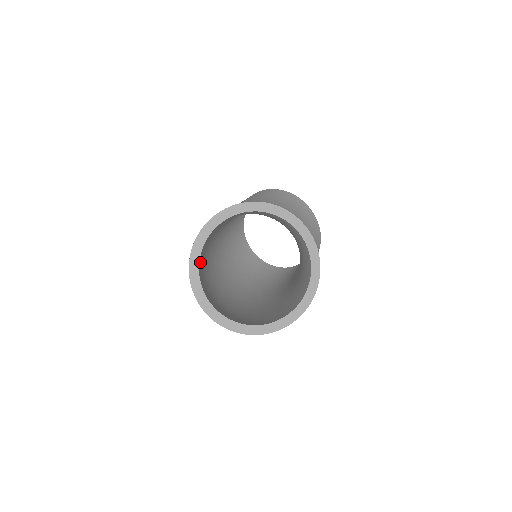
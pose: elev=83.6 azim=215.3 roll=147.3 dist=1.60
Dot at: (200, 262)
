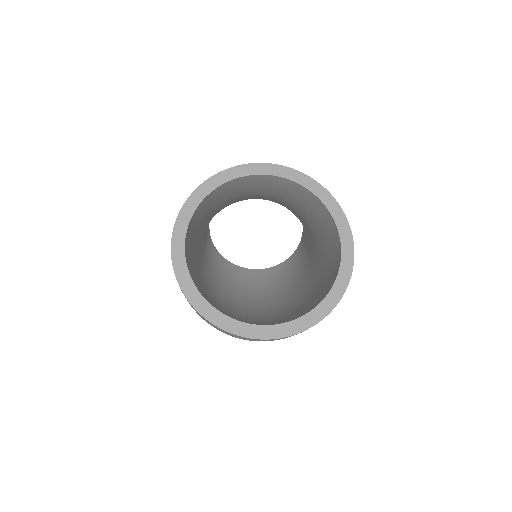
Dot at: occluded
